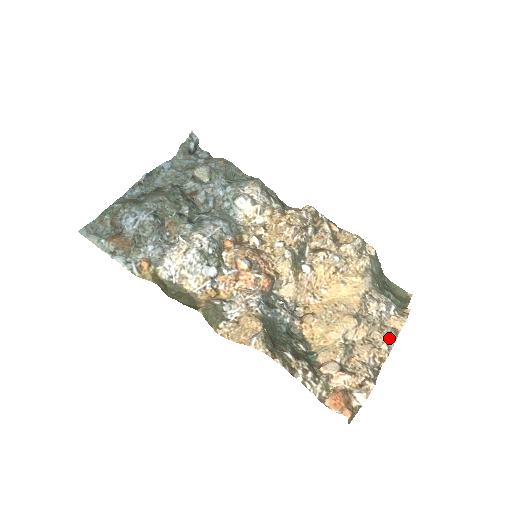
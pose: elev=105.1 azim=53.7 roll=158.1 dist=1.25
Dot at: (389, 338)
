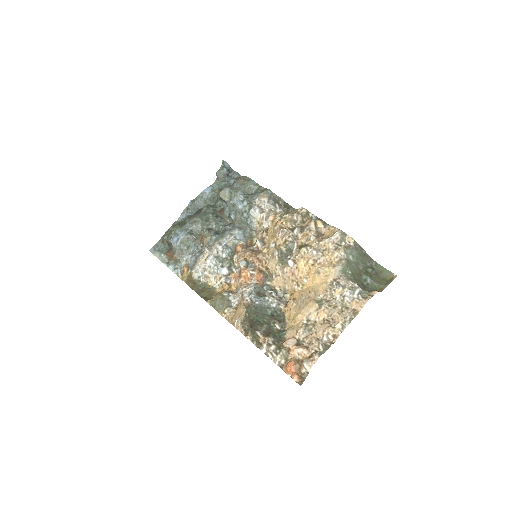
Dot at: (345, 318)
